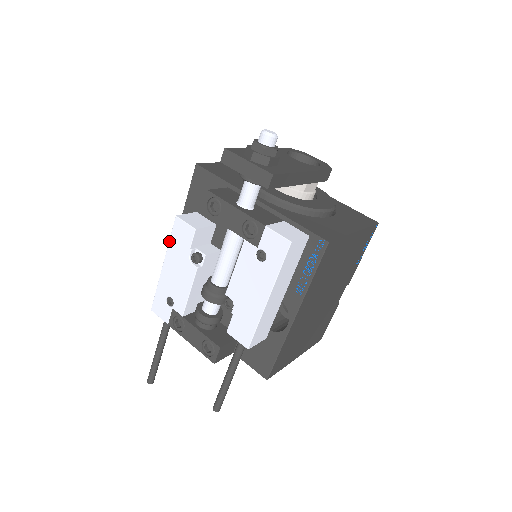
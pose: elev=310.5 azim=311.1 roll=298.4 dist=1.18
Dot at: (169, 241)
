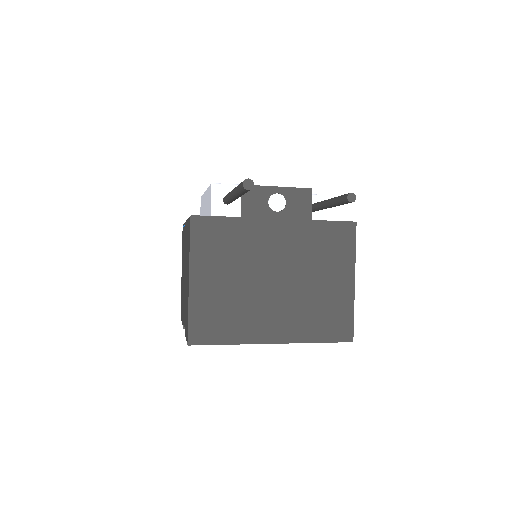
Dot at: occluded
